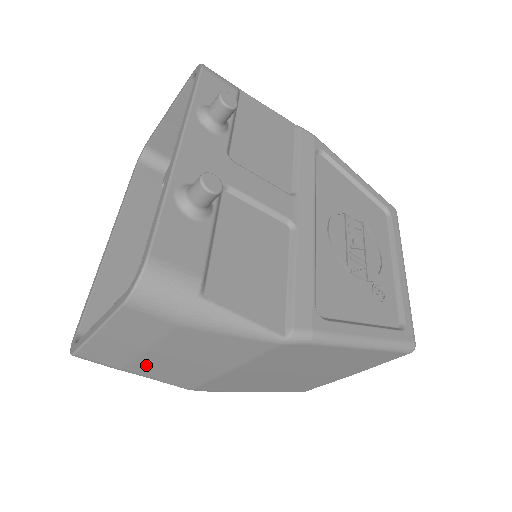
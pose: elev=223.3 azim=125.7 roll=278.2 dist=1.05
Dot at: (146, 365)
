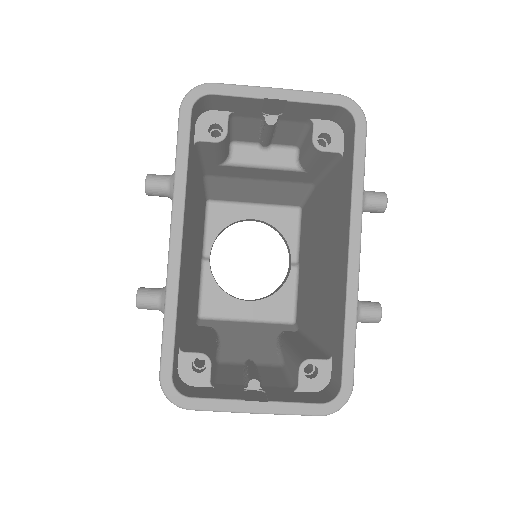
Dot at: occluded
